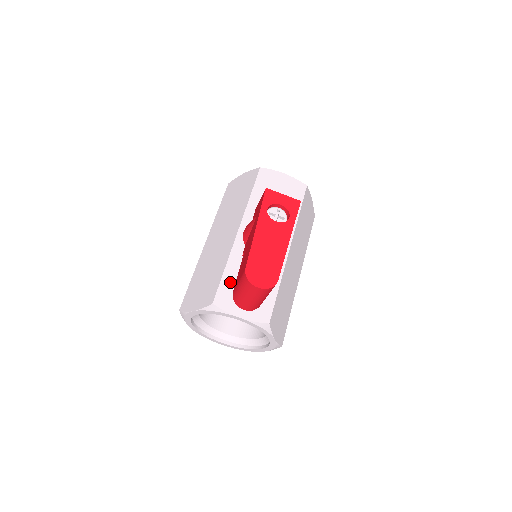
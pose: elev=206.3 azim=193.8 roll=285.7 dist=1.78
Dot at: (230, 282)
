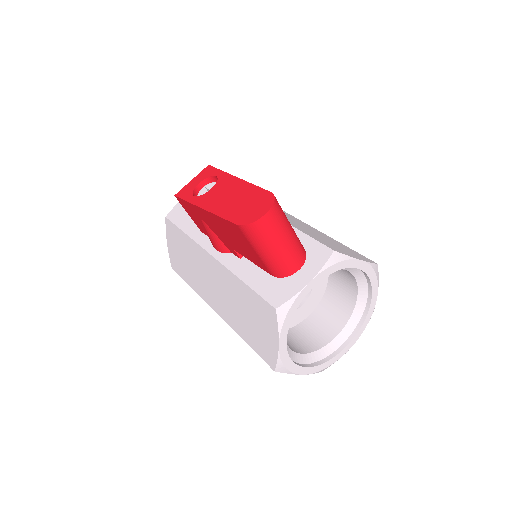
Dot at: (262, 281)
